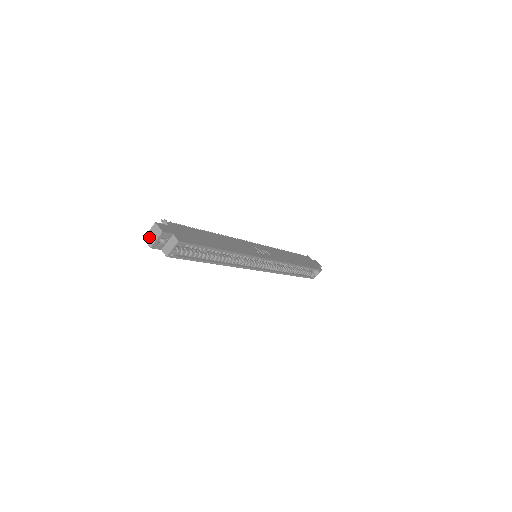
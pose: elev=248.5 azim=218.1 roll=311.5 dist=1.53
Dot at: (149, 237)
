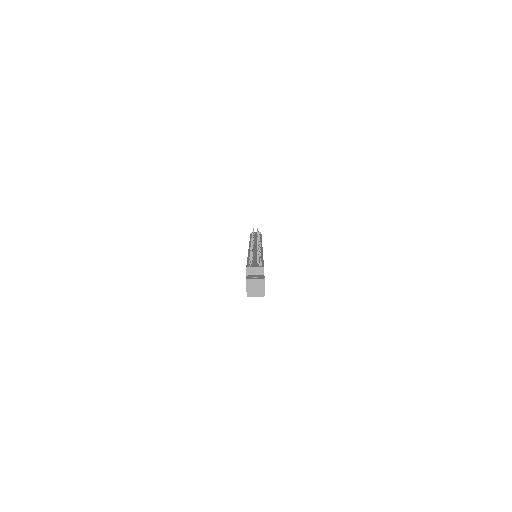
Dot at: (251, 283)
